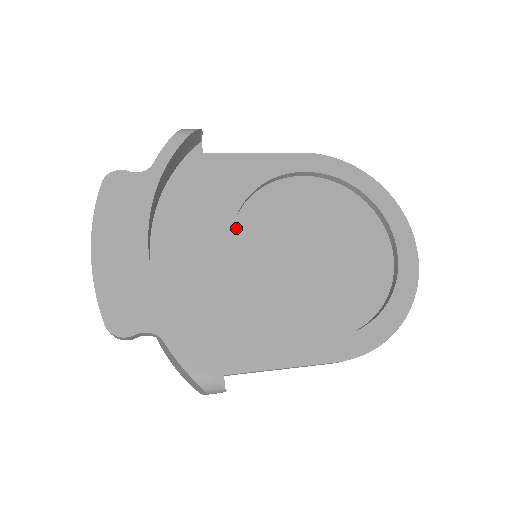
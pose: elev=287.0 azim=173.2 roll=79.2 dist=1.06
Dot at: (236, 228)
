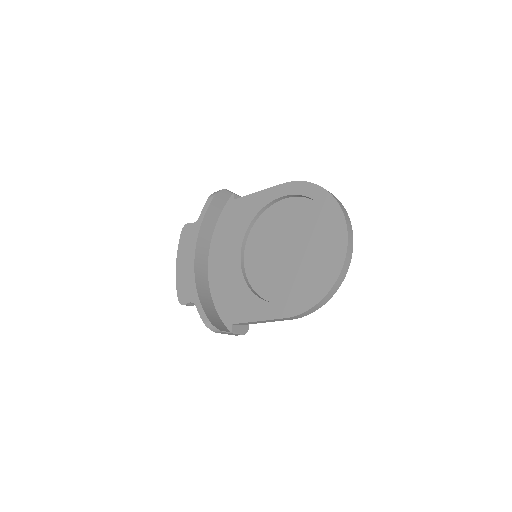
Dot at: (248, 241)
